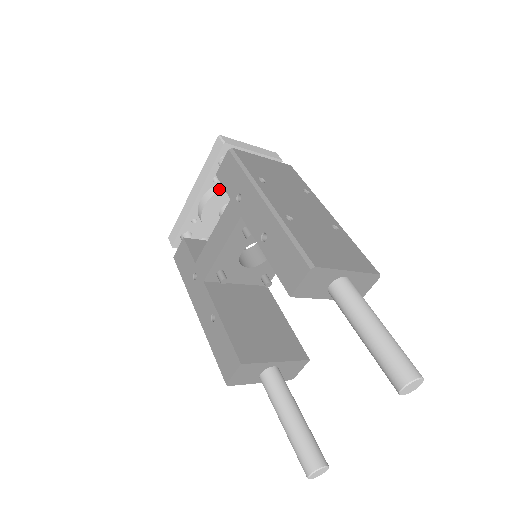
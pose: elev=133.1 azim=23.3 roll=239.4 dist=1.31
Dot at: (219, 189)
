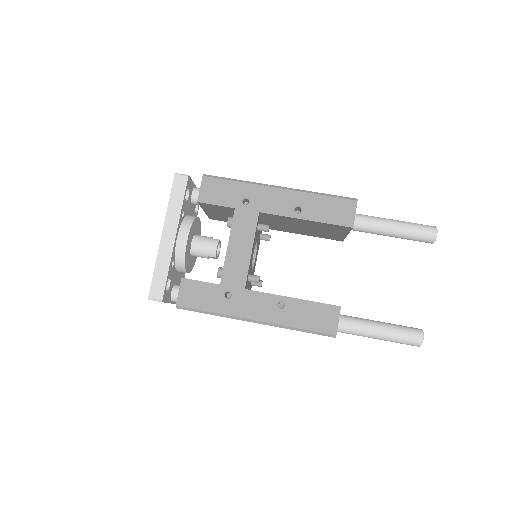
Dot at: (191, 221)
